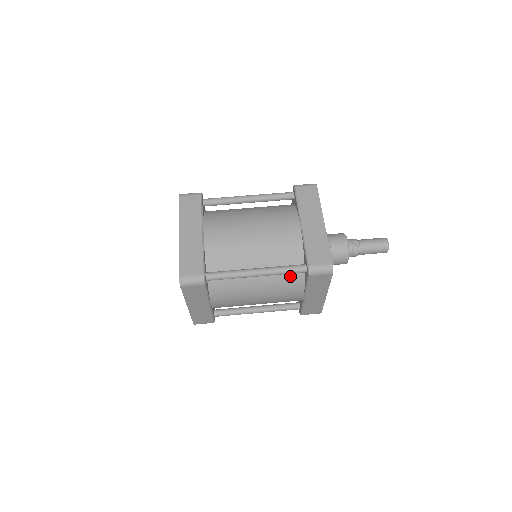
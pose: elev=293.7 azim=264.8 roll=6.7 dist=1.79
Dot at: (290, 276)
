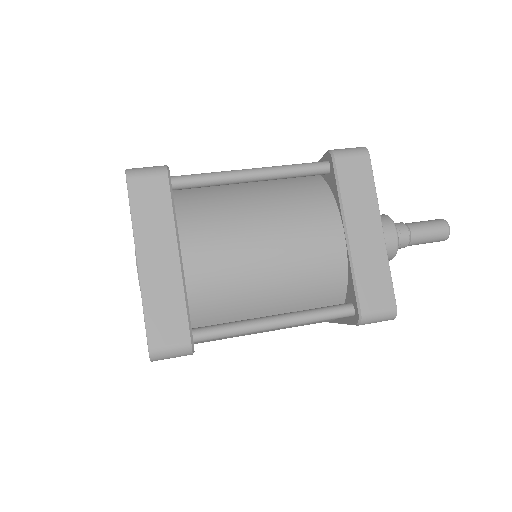
Dot at: (309, 194)
